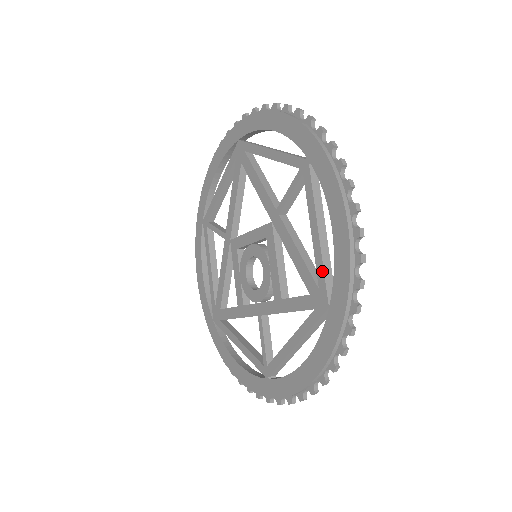
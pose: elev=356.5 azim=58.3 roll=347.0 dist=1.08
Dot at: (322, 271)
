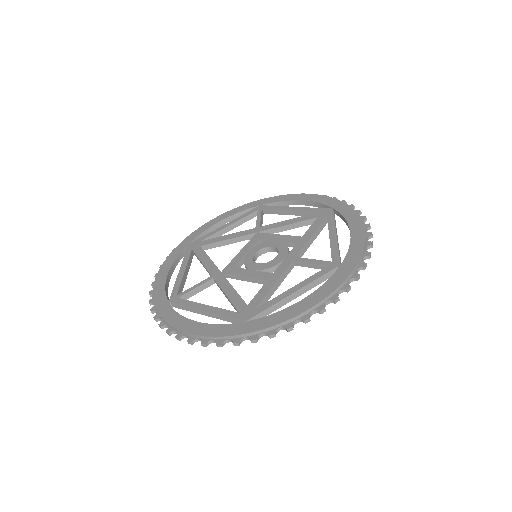
Dot at: (313, 208)
